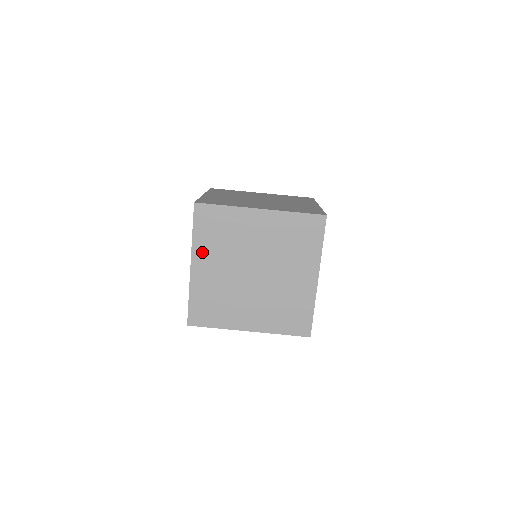
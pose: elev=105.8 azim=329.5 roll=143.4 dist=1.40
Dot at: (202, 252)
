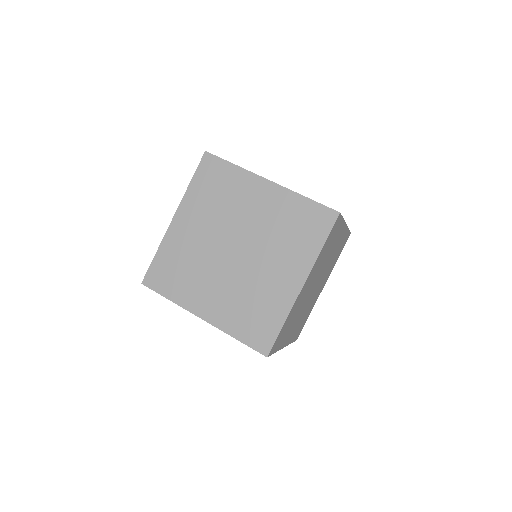
Dot at: (191, 206)
